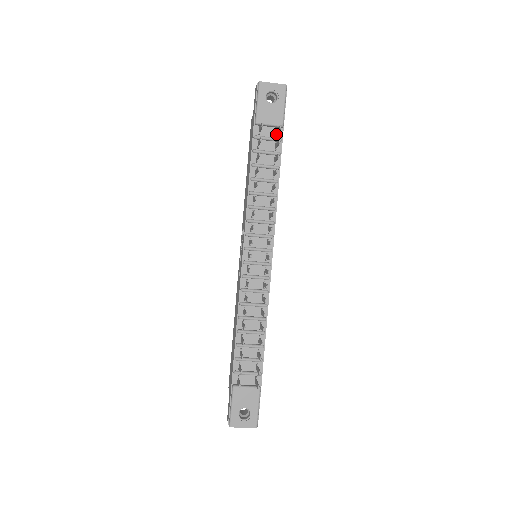
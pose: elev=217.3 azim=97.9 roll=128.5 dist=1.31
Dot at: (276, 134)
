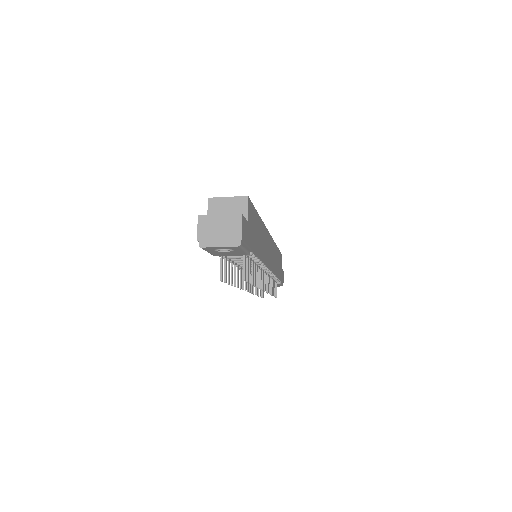
Dot at: occluded
